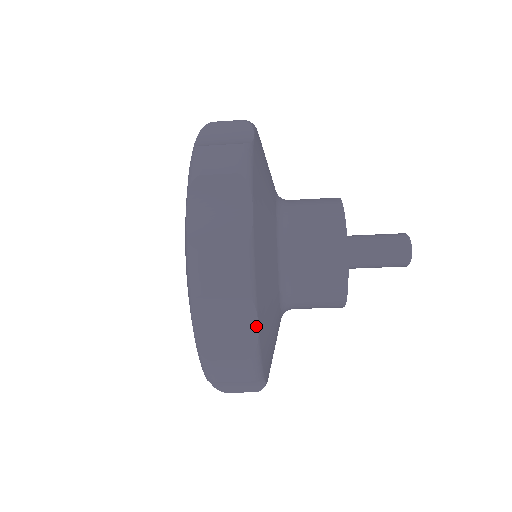
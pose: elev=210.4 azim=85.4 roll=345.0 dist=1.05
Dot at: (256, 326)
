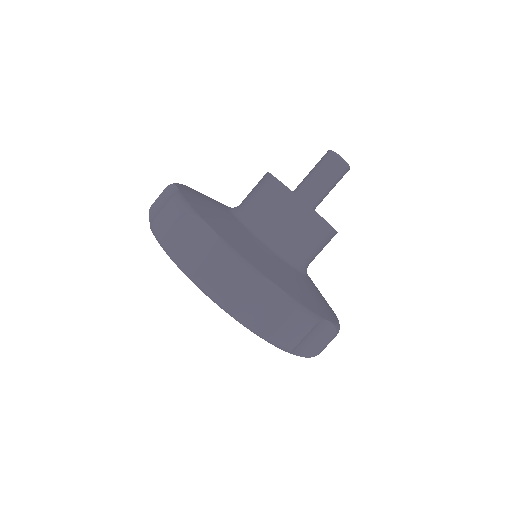
Dot at: (277, 288)
